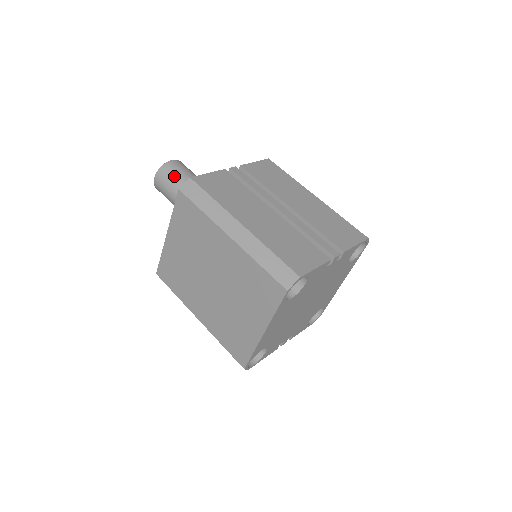
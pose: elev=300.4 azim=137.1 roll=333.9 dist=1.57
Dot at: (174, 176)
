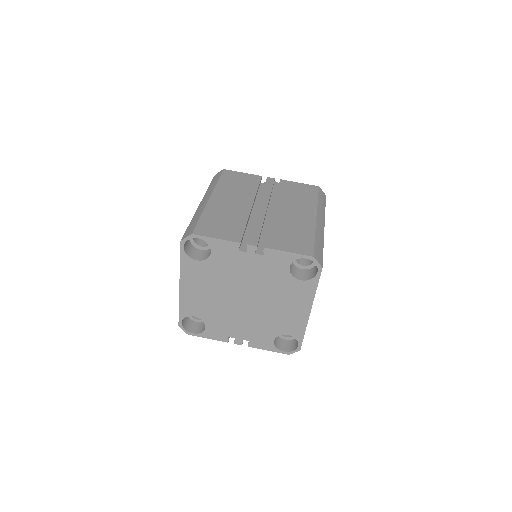
Dot at: occluded
